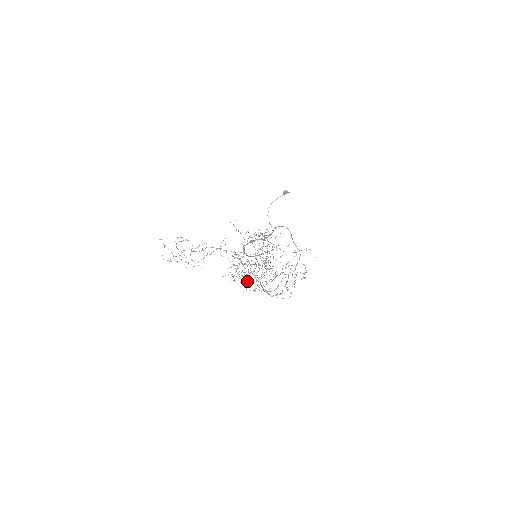
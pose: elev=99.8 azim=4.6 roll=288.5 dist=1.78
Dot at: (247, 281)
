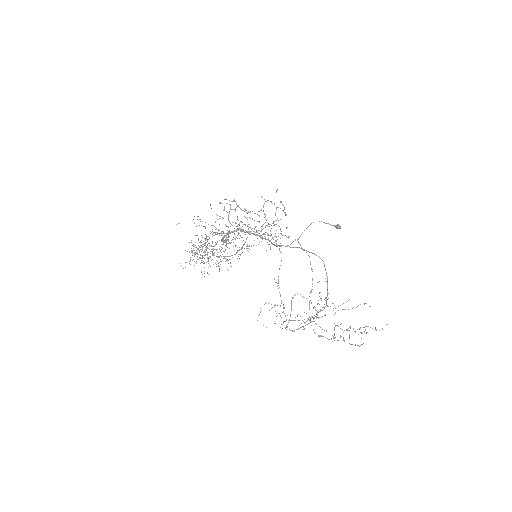
Dot at: occluded
